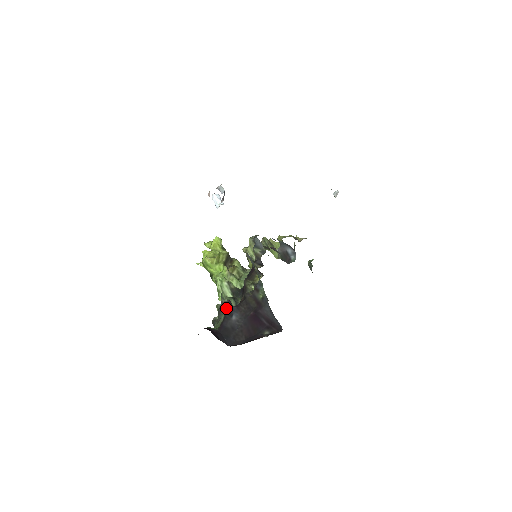
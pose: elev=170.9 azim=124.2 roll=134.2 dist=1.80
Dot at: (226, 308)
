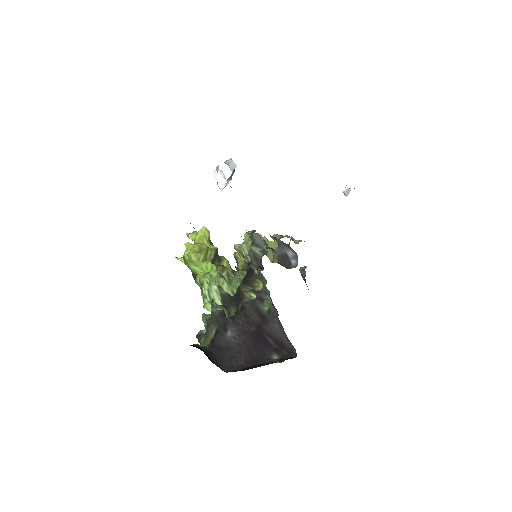
Dot at: (218, 320)
